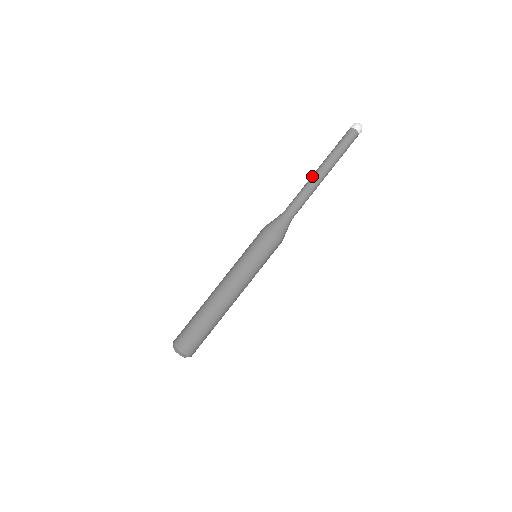
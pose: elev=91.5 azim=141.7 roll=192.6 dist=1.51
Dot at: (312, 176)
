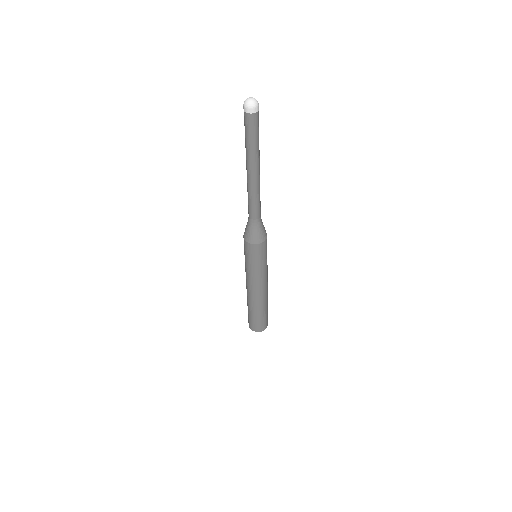
Dot at: (249, 181)
